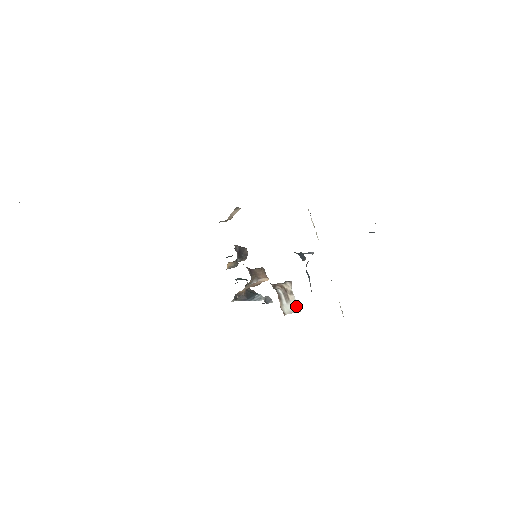
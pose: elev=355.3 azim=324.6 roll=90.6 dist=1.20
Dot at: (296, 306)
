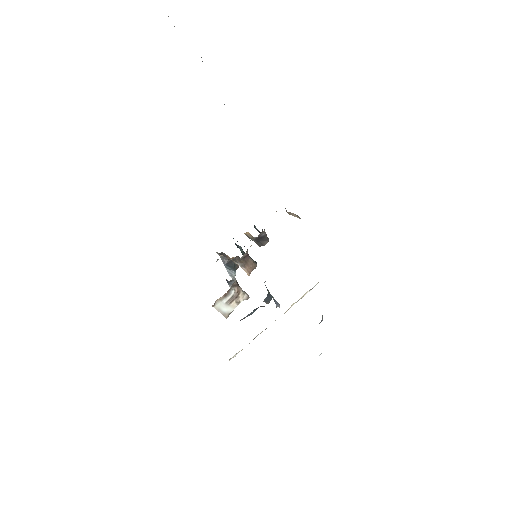
Dot at: (229, 312)
